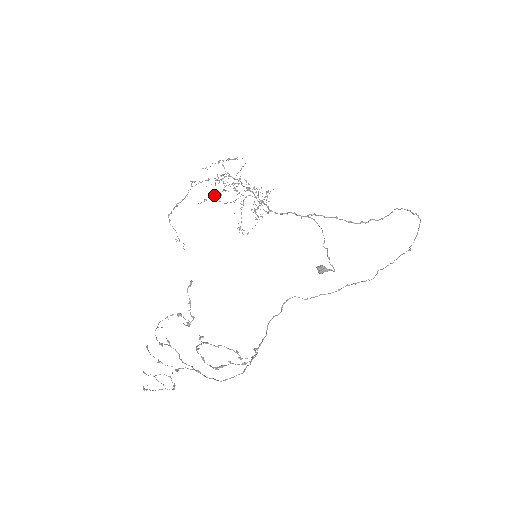
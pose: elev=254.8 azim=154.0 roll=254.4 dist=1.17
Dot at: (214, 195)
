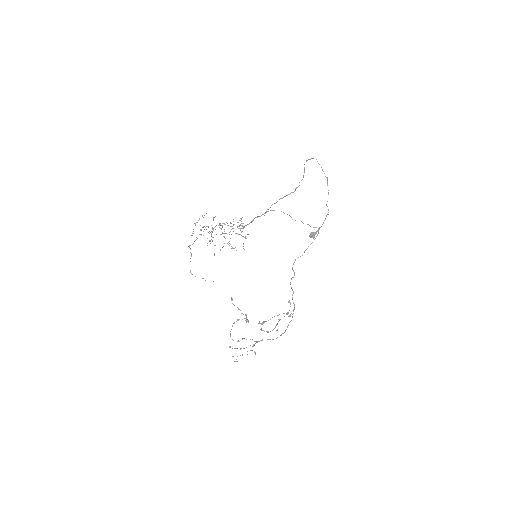
Dot at: occluded
